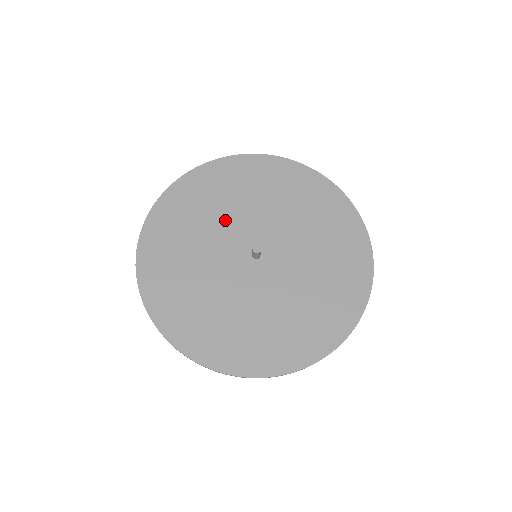
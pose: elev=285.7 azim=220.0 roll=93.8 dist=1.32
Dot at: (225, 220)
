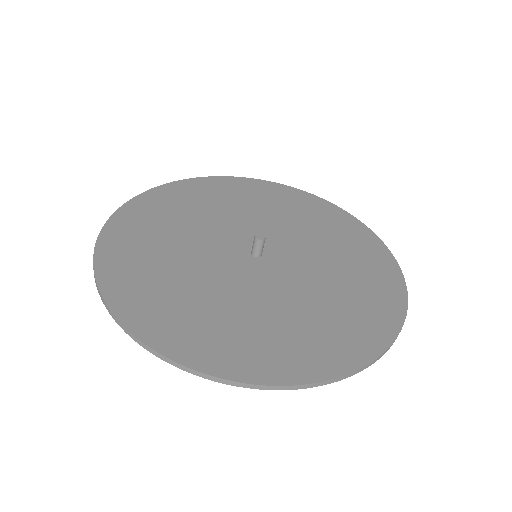
Dot at: (269, 220)
